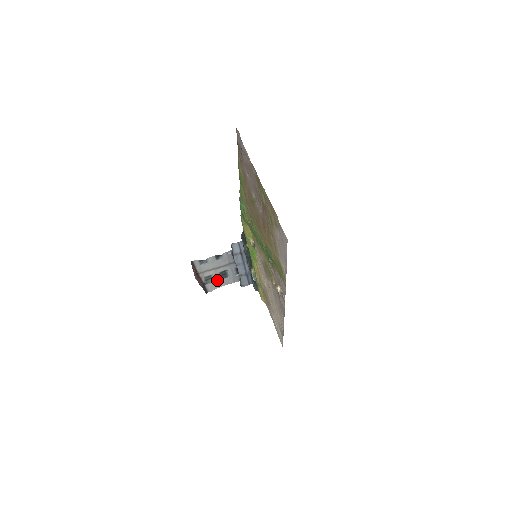
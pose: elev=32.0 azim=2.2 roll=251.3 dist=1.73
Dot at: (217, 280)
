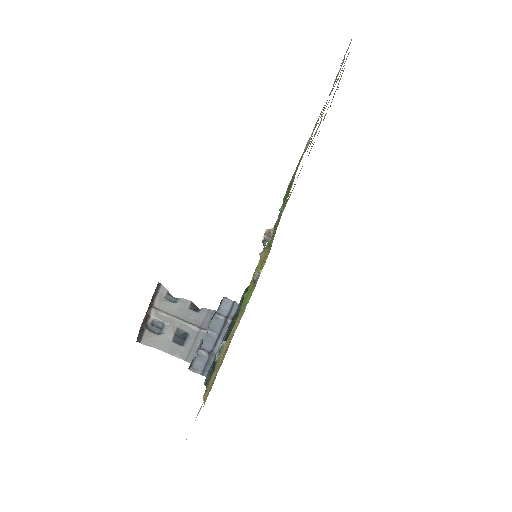
Dot at: (166, 337)
